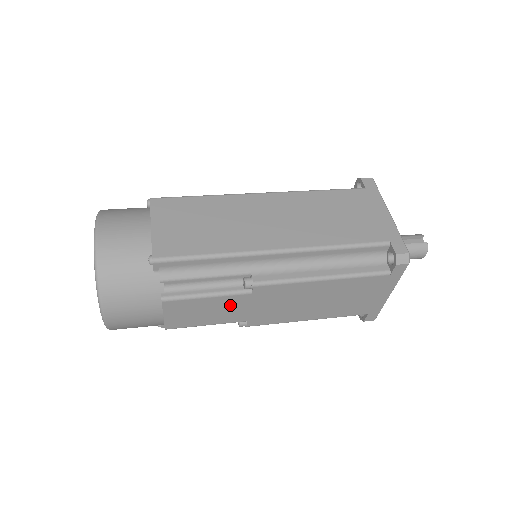
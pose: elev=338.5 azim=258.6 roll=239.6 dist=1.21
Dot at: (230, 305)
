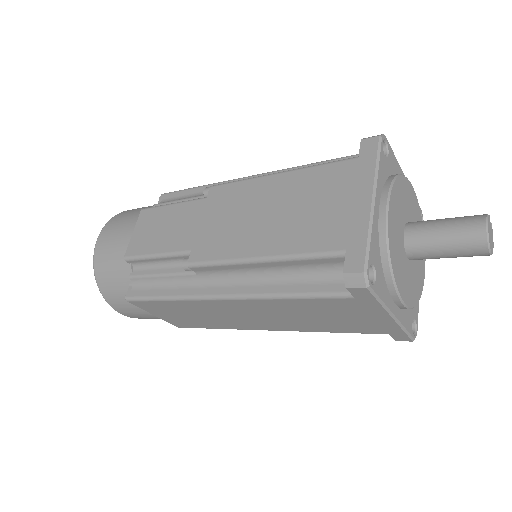
Dot at: (185, 218)
